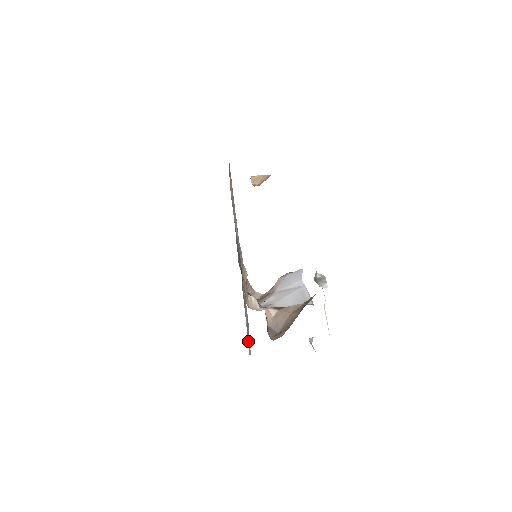
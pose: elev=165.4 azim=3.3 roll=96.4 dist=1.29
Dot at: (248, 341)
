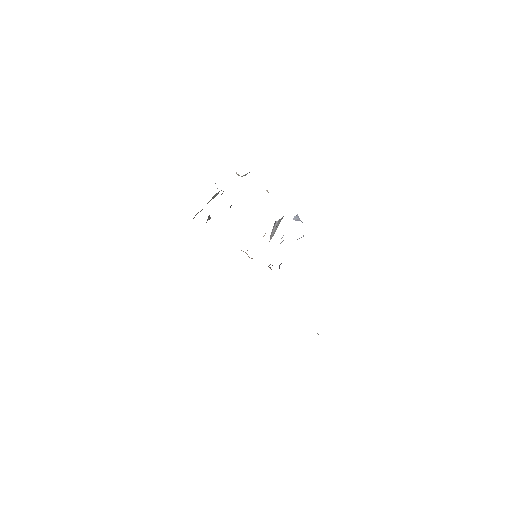
Dot at: occluded
